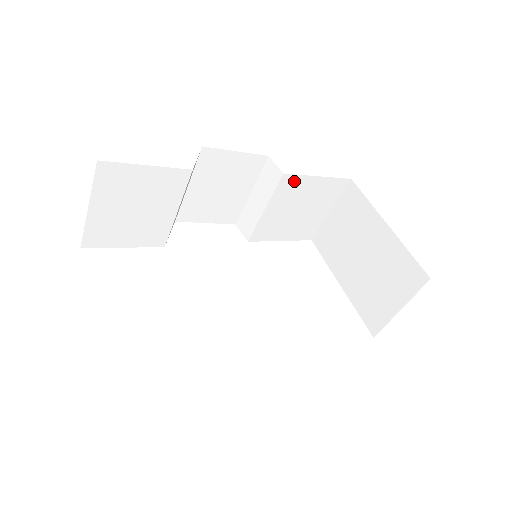
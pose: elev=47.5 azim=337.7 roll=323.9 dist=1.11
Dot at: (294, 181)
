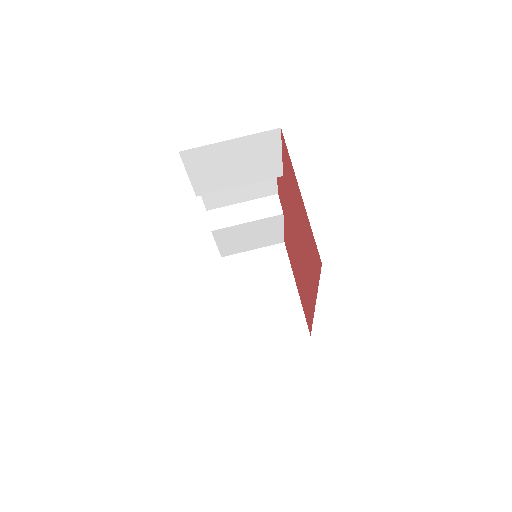
Dot at: (277, 221)
